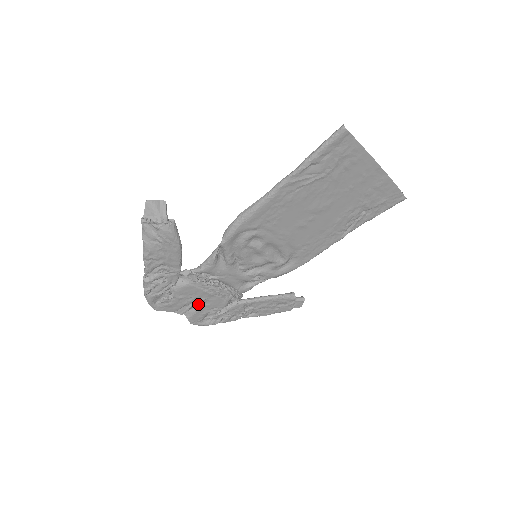
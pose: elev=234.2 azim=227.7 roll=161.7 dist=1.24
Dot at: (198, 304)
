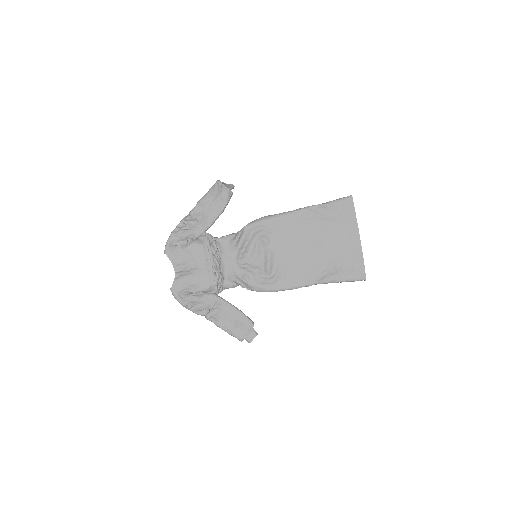
Dot at: (192, 272)
